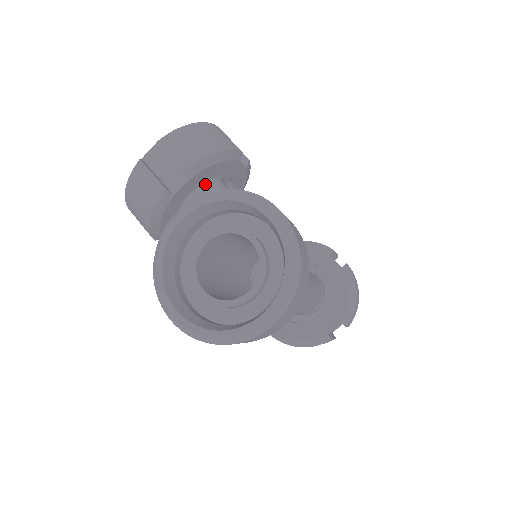
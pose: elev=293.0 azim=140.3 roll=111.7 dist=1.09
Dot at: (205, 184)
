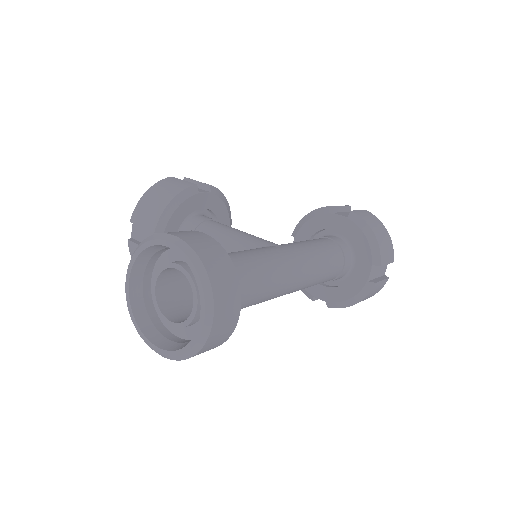
Dot at: (184, 227)
